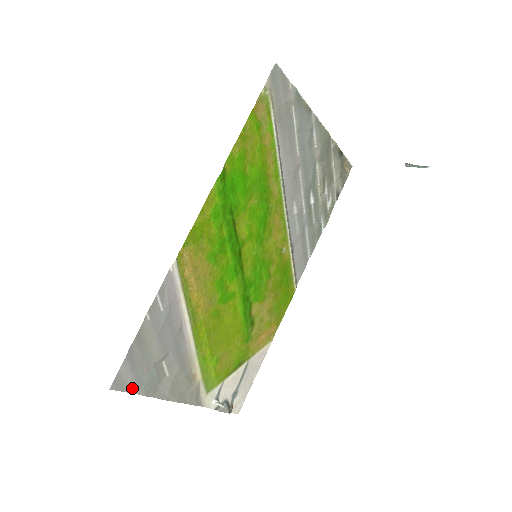
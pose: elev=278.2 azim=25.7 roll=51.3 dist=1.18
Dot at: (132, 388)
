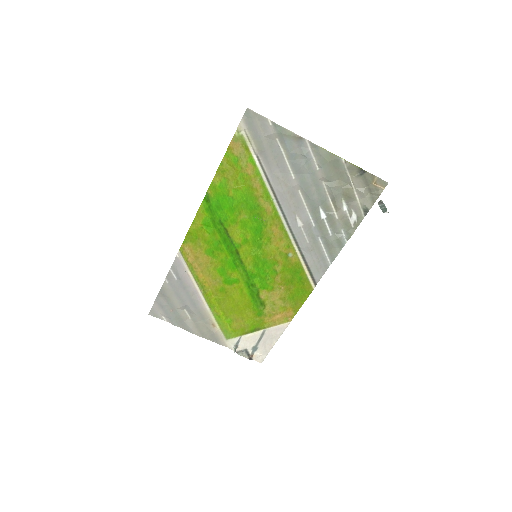
Dot at: (165, 318)
